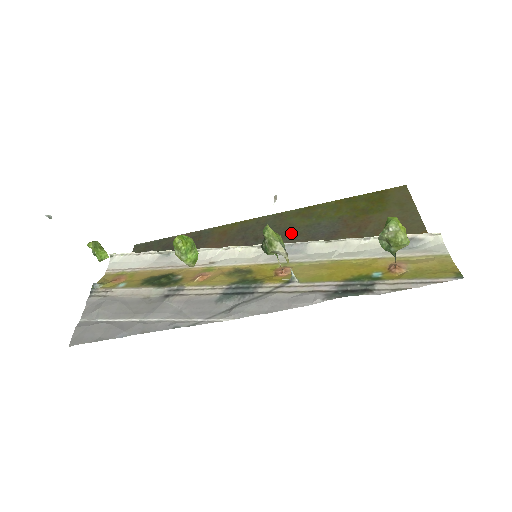
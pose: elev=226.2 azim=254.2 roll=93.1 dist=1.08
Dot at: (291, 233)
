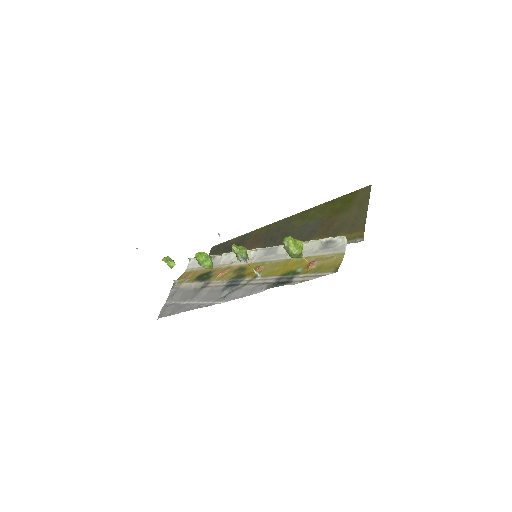
Dot at: (290, 233)
